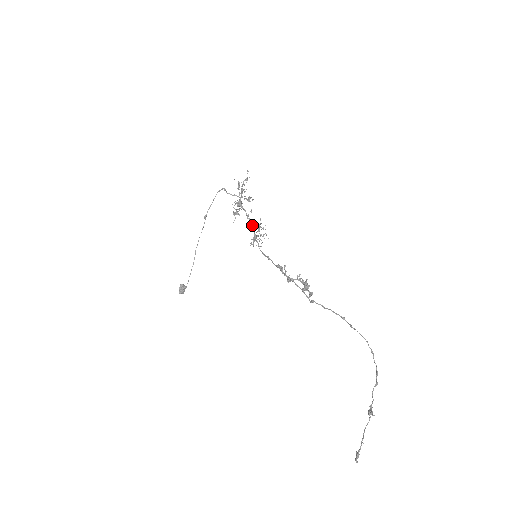
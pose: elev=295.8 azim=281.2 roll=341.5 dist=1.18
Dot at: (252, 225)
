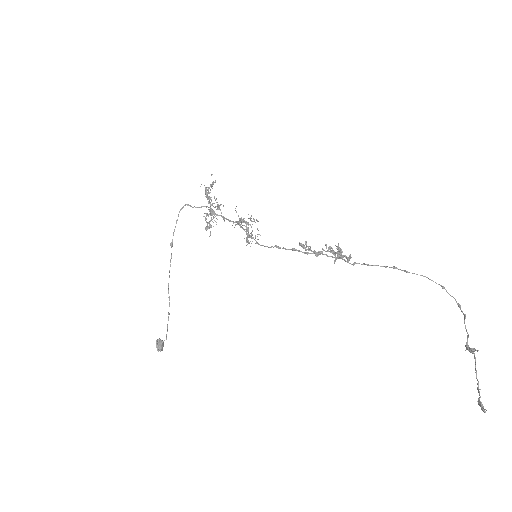
Dot at: occluded
